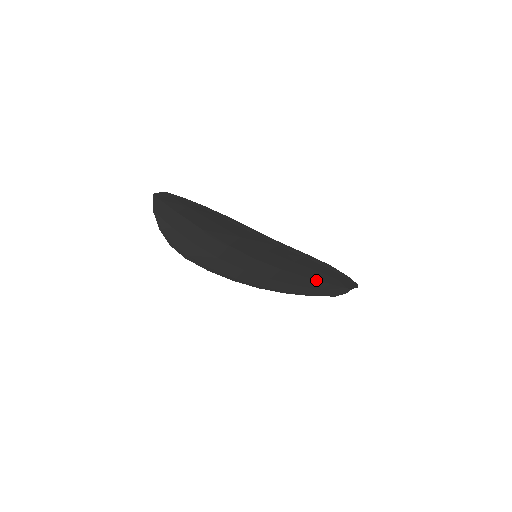
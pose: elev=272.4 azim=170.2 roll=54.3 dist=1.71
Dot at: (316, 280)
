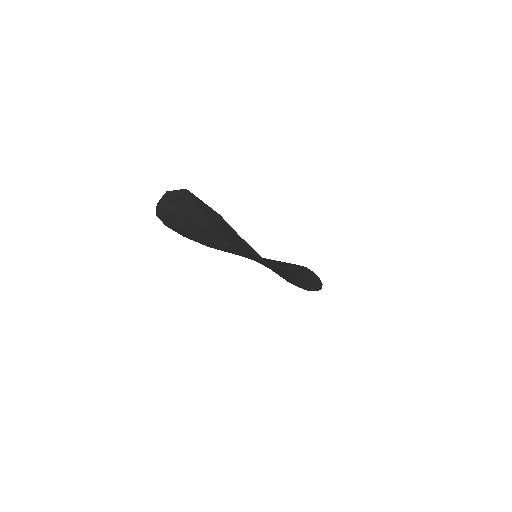
Dot at: occluded
